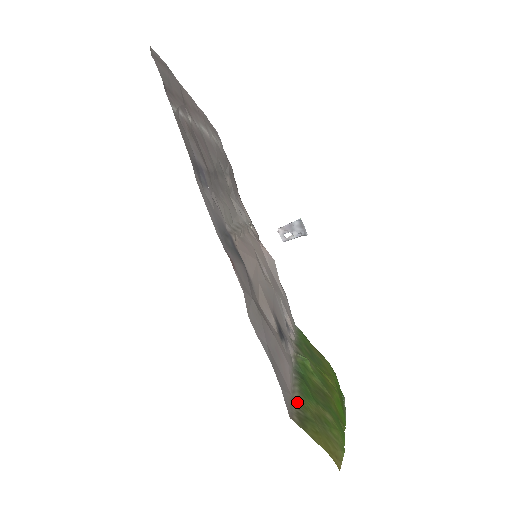
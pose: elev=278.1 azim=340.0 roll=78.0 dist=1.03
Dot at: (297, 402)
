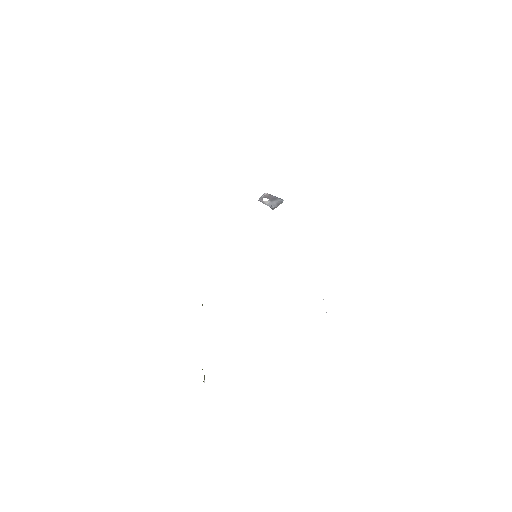
Dot at: occluded
